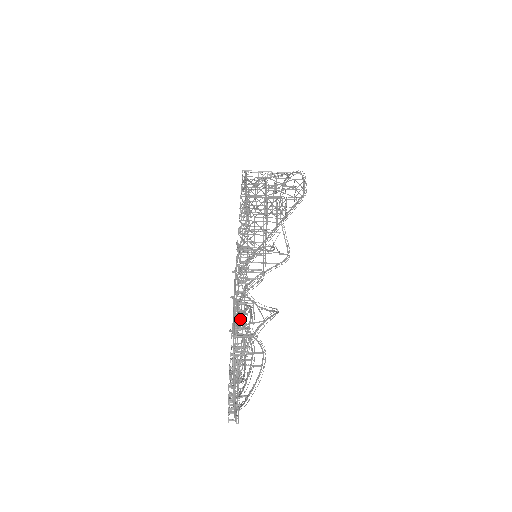
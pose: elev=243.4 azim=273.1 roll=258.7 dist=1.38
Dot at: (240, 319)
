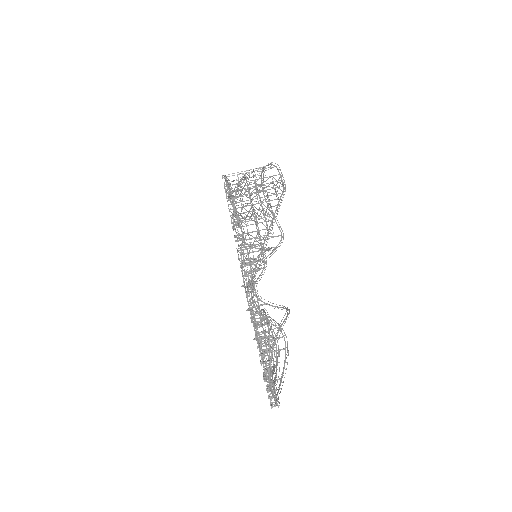
Dot at: occluded
